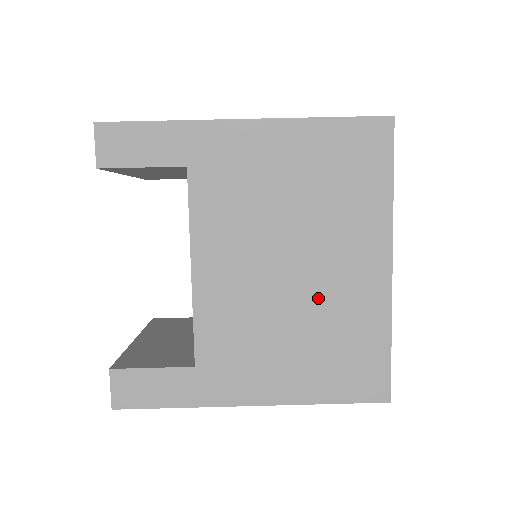
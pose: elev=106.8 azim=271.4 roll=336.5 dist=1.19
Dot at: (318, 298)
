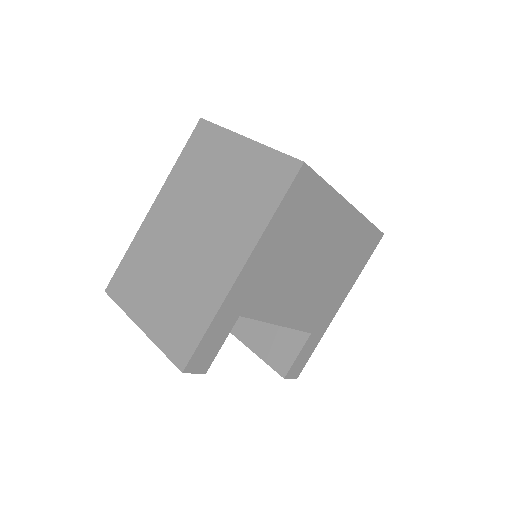
Dot at: (334, 256)
